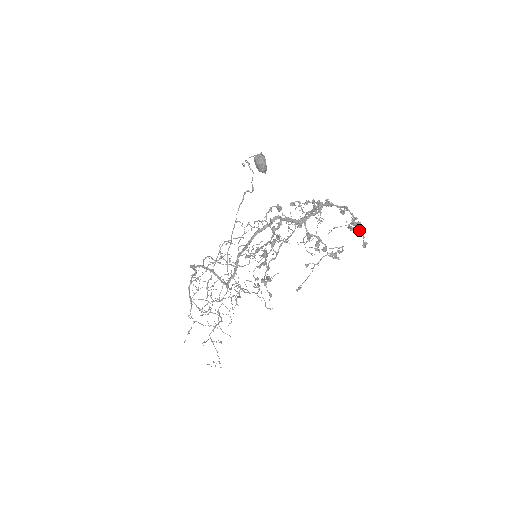
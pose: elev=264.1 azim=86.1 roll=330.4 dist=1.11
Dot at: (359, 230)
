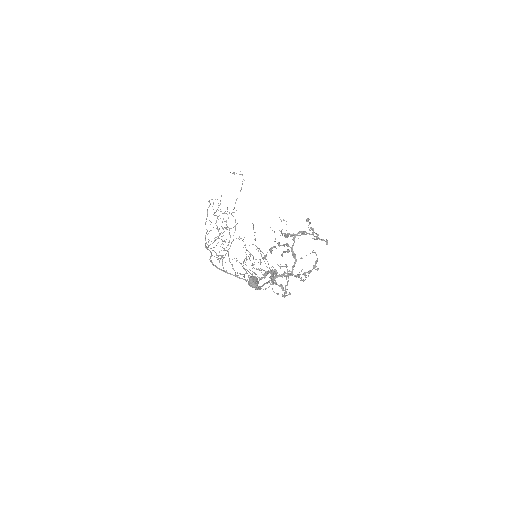
Dot at: occluded
